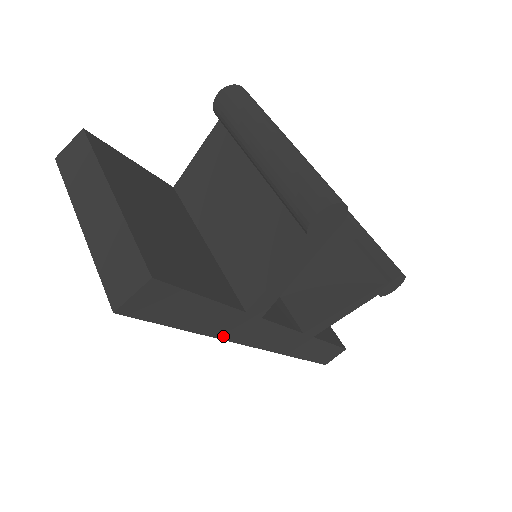
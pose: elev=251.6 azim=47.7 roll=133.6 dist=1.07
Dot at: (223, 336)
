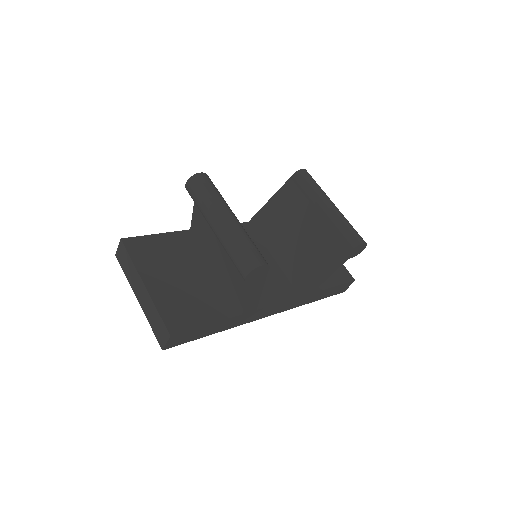
Dot at: (237, 325)
